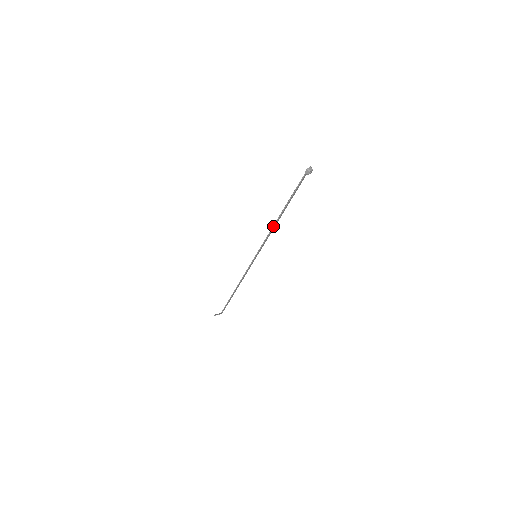
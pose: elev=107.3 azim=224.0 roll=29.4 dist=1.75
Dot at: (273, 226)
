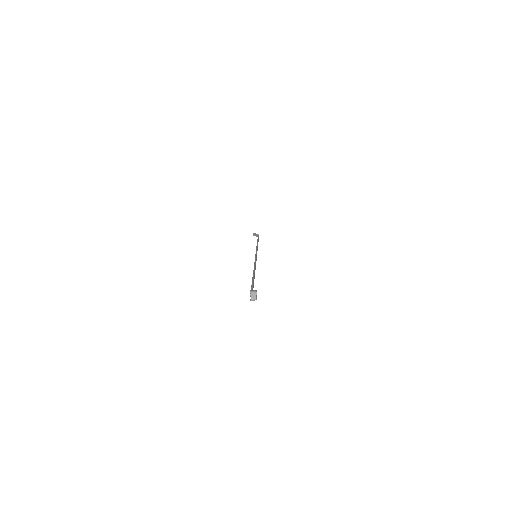
Dot at: occluded
